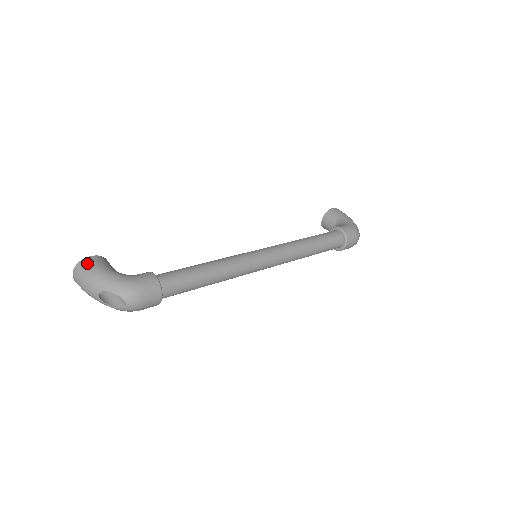
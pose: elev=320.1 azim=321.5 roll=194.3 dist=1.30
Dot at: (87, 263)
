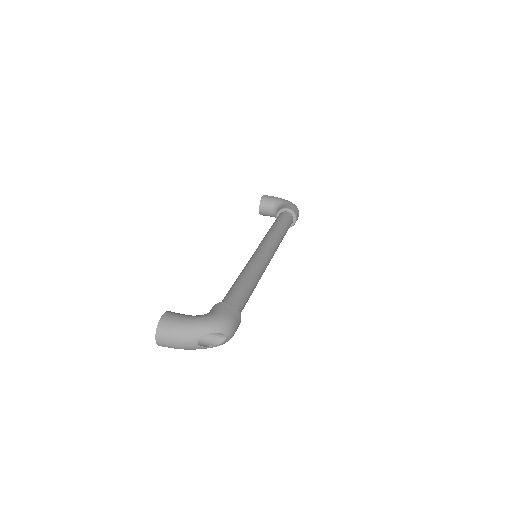
Dot at: (167, 321)
